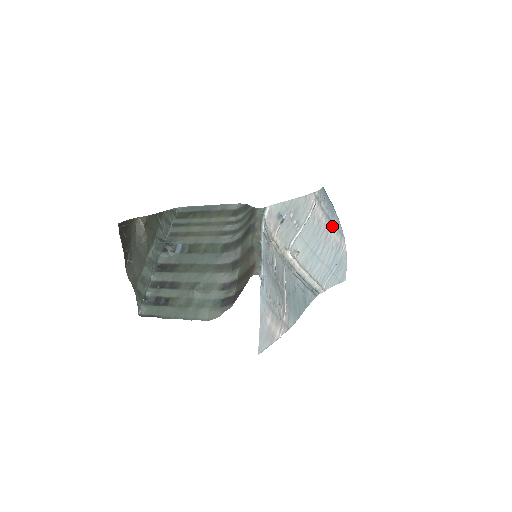
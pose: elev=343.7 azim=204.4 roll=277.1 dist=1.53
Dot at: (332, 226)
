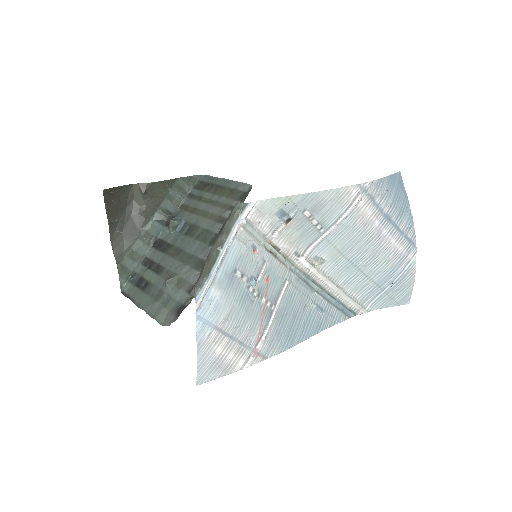
Dot at: (394, 231)
